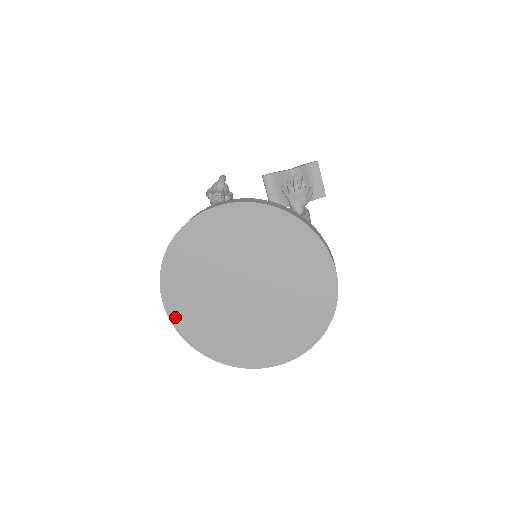
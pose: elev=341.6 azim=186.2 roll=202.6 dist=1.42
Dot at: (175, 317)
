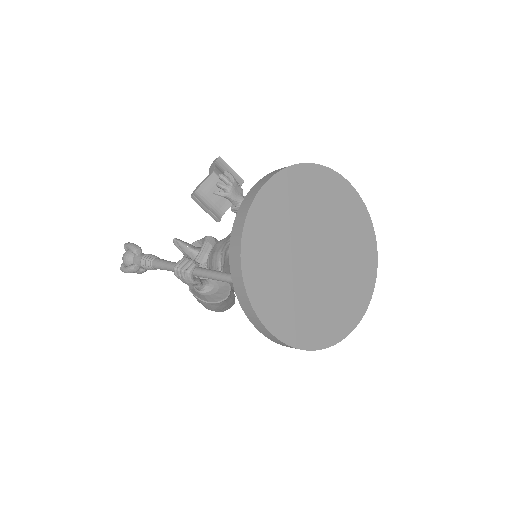
Dot at: (286, 336)
